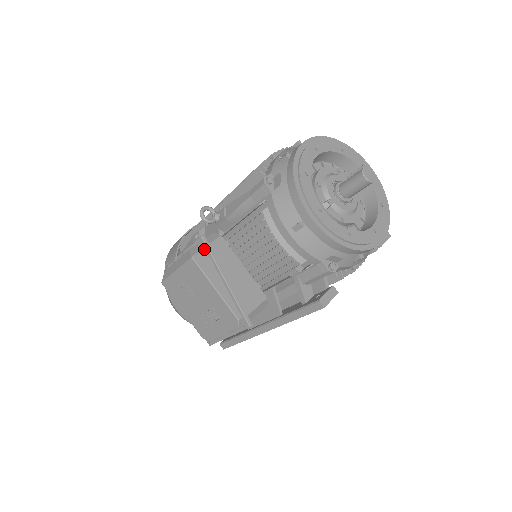
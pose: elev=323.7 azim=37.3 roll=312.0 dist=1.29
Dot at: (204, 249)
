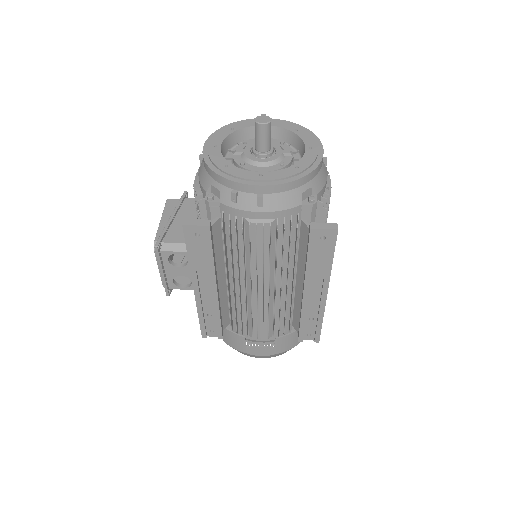
Dot at: (180, 199)
